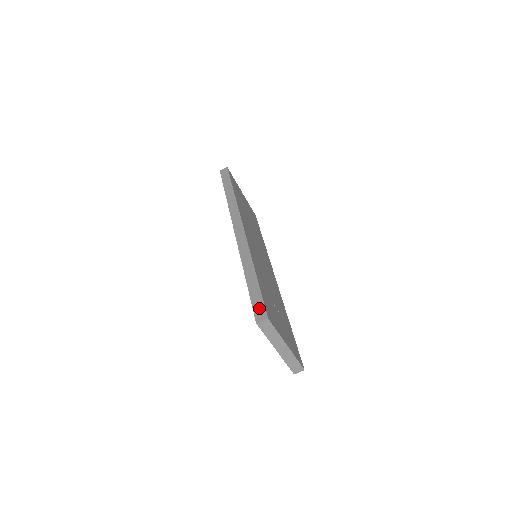
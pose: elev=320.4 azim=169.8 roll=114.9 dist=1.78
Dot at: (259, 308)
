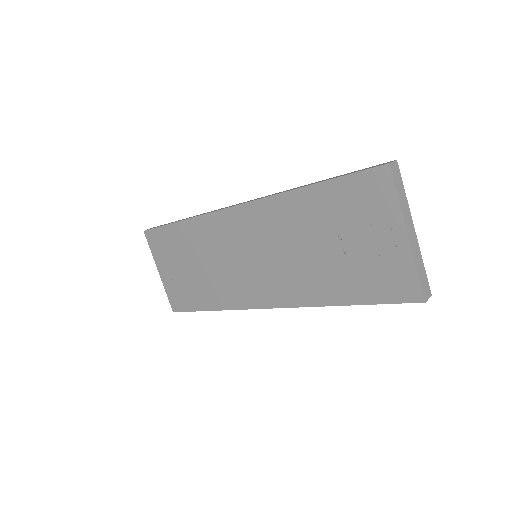
Dot at: (371, 167)
